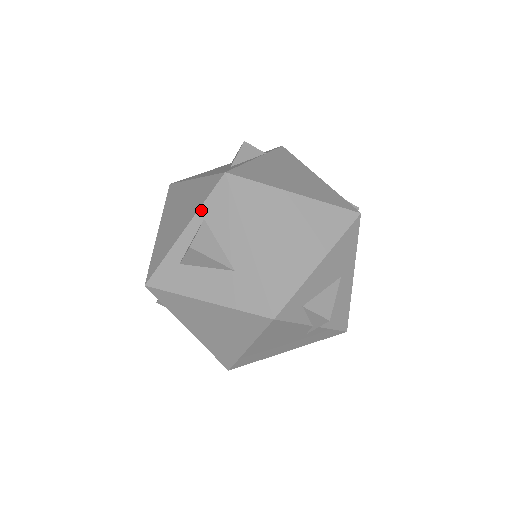
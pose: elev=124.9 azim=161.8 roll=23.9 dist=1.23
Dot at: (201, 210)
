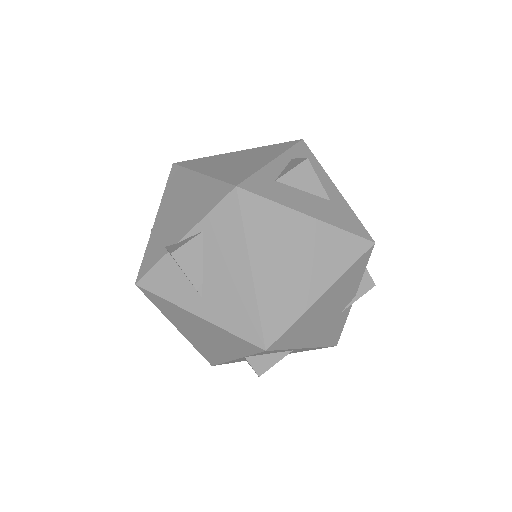
Dot at: (288, 152)
